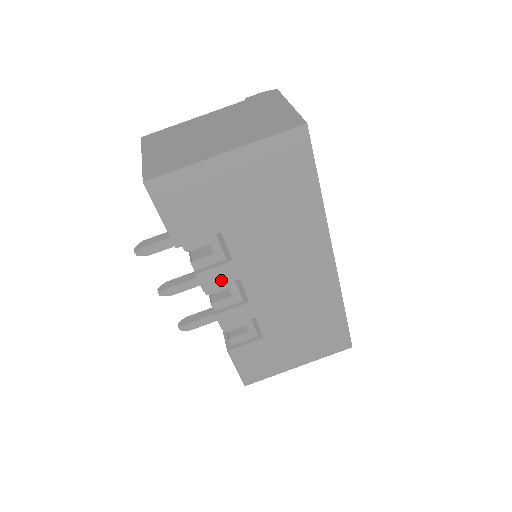
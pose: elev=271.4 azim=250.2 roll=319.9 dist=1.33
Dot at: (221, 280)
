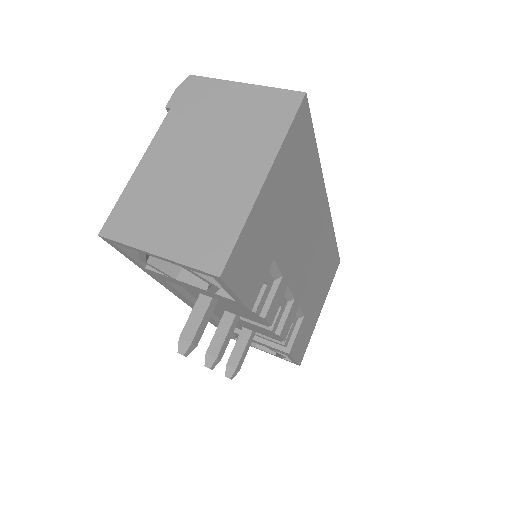
Dot at: (279, 302)
